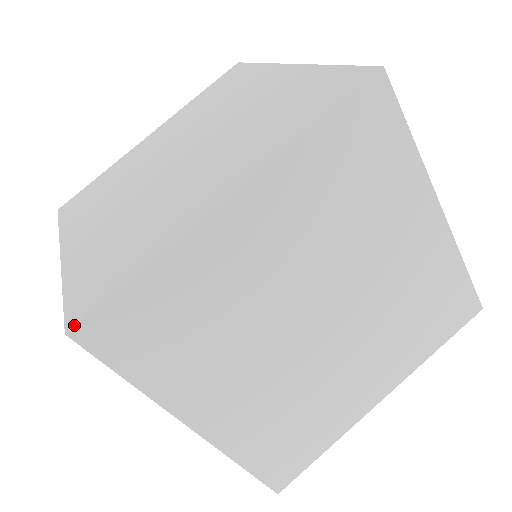
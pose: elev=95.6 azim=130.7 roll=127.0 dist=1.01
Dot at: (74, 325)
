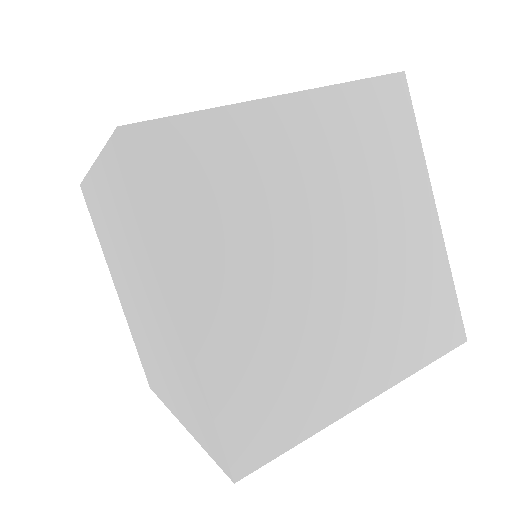
Dot at: (128, 124)
